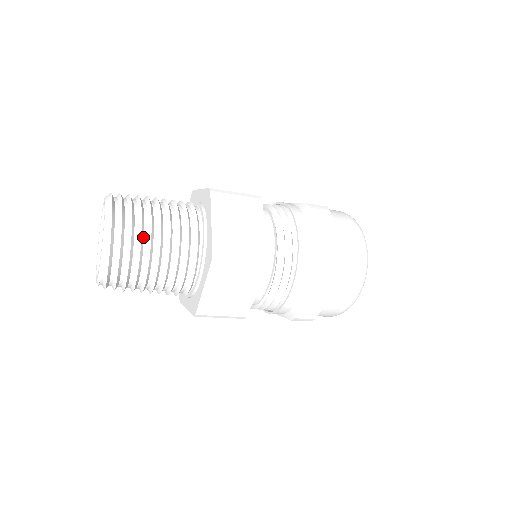
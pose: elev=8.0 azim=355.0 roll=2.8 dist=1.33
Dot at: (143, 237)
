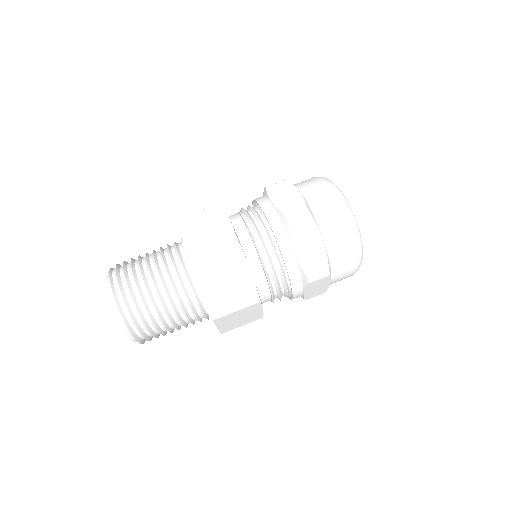
Dot at: (152, 315)
